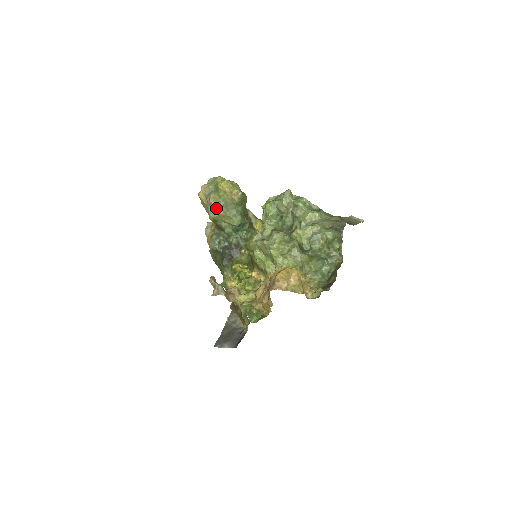
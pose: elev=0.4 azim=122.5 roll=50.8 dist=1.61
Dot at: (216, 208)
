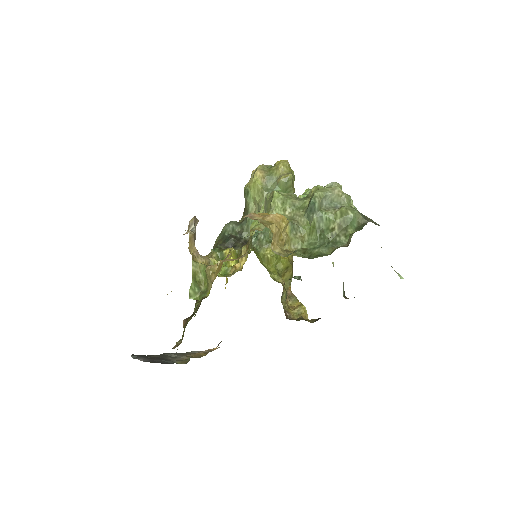
Dot at: (258, 174)
